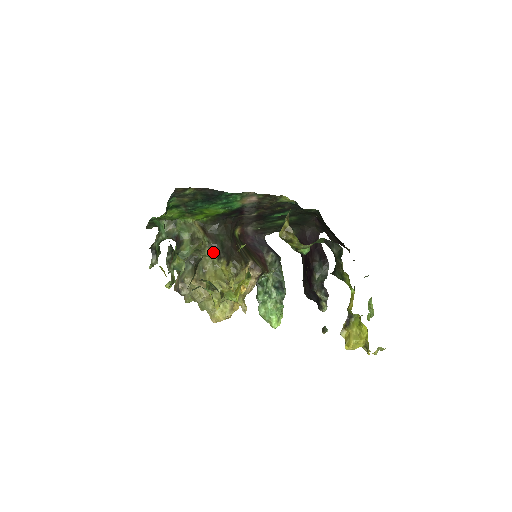
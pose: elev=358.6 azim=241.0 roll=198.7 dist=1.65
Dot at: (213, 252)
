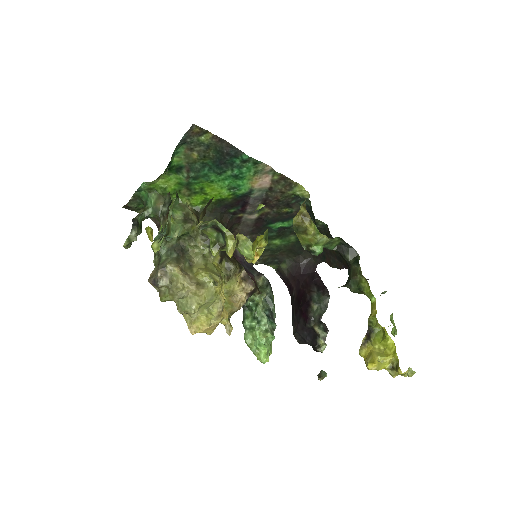
Dot at: (205, 244)
